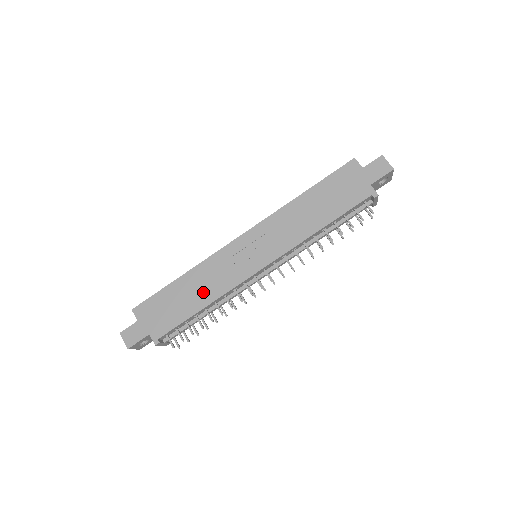
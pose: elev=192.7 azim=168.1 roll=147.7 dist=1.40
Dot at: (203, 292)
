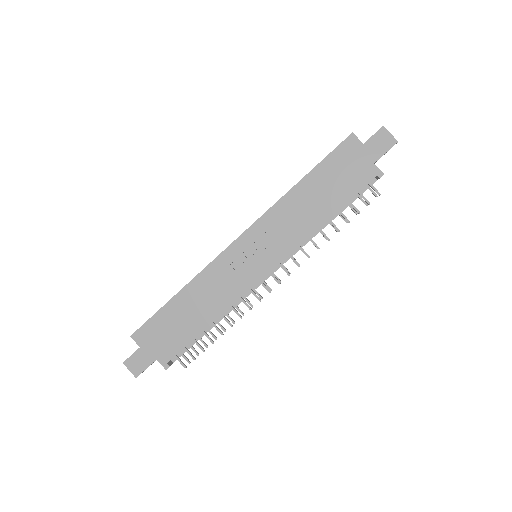
Dot at: (207, 307)
